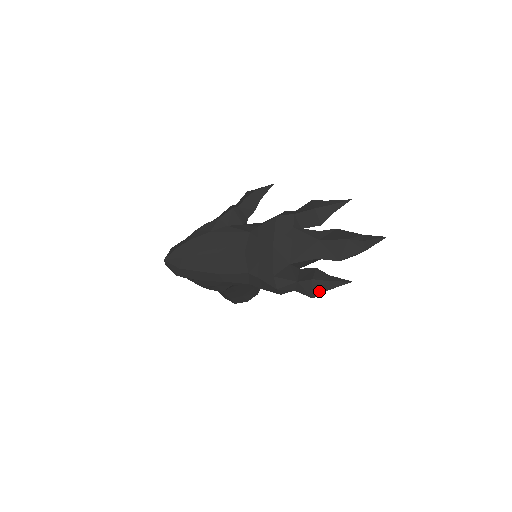
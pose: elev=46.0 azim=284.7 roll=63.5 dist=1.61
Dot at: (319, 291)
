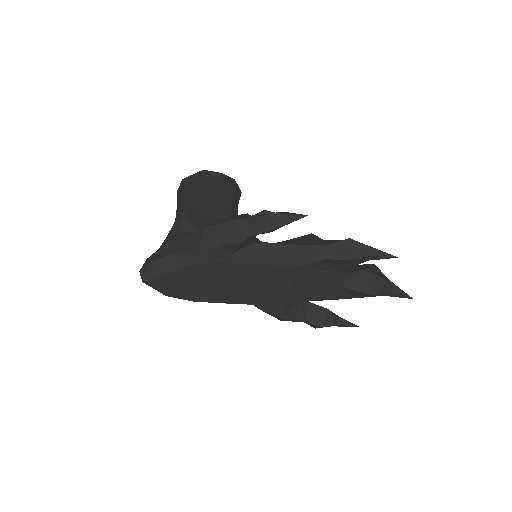
Dot at: occluded
